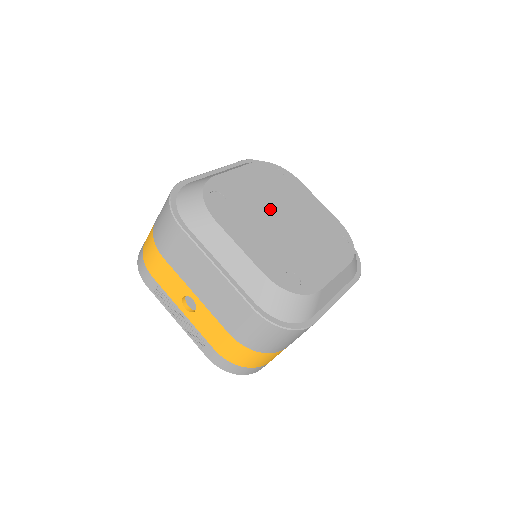
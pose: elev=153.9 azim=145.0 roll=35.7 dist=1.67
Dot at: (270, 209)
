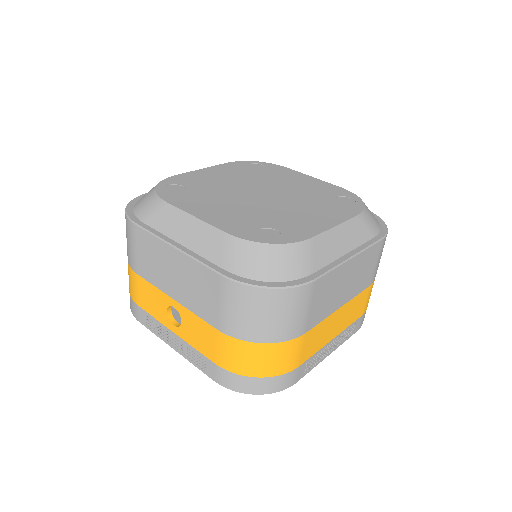
Dot at: (243, 188)
